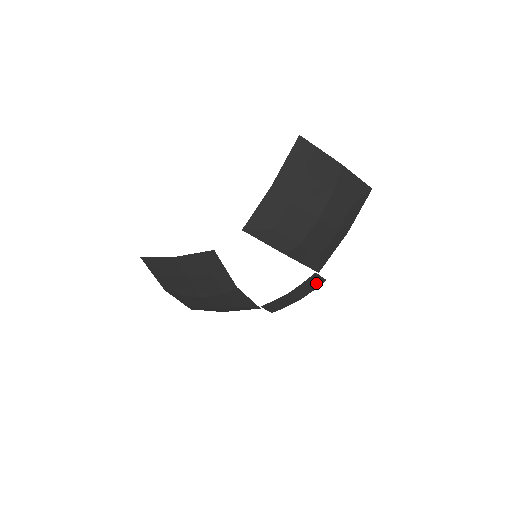
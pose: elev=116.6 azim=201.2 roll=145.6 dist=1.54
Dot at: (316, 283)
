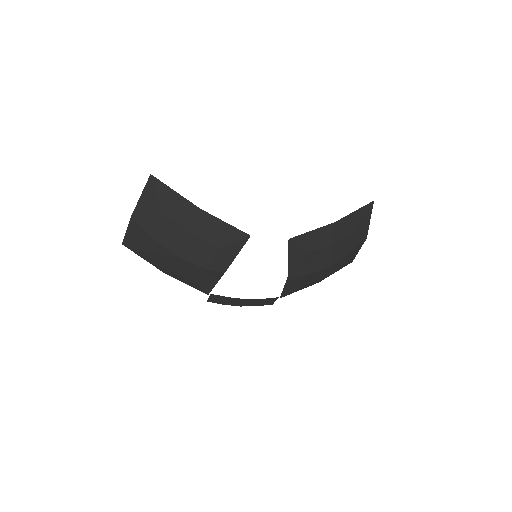
Dot at: (266, 303)
